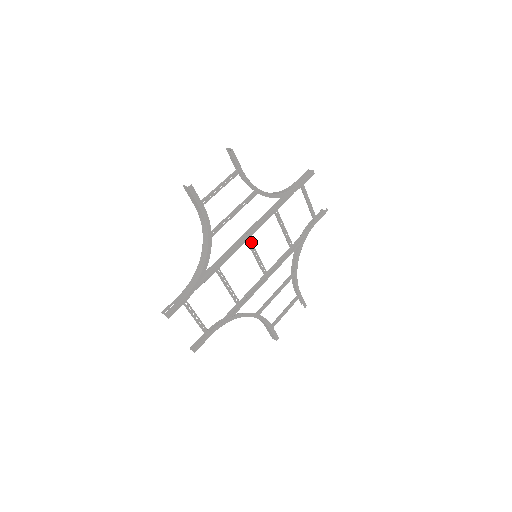
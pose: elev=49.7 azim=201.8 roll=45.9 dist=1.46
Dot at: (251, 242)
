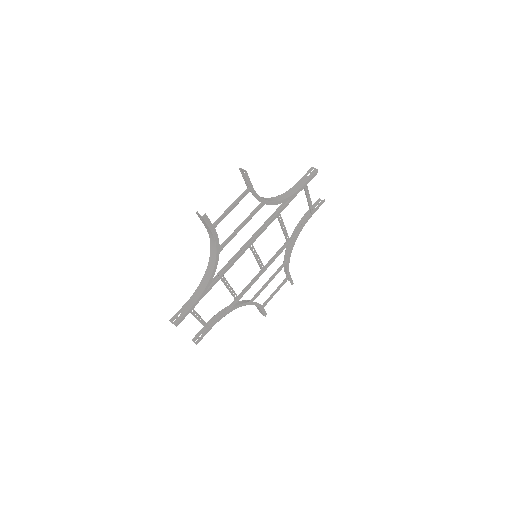
Dot at: (253, 247)
